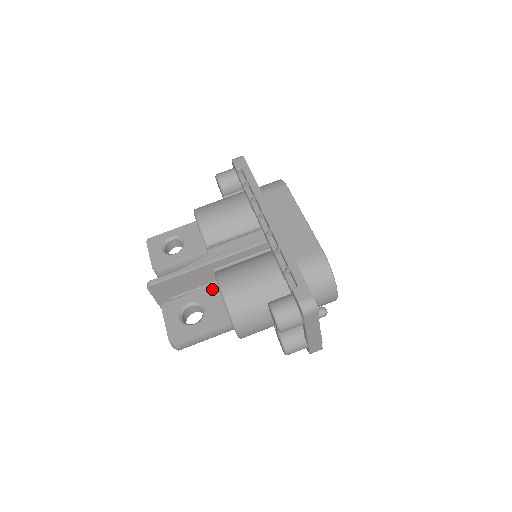
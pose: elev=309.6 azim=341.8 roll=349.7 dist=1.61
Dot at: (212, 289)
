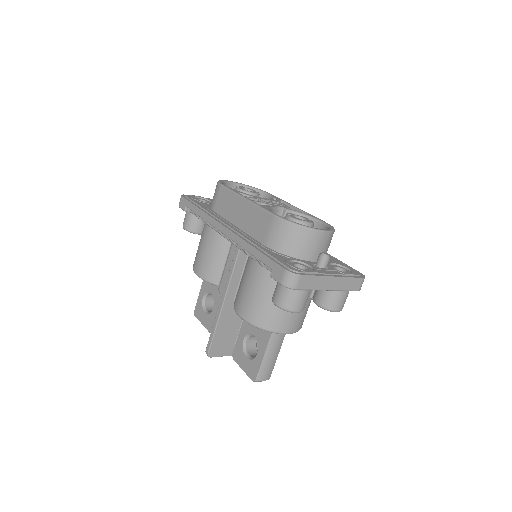
Dot at: occluded
